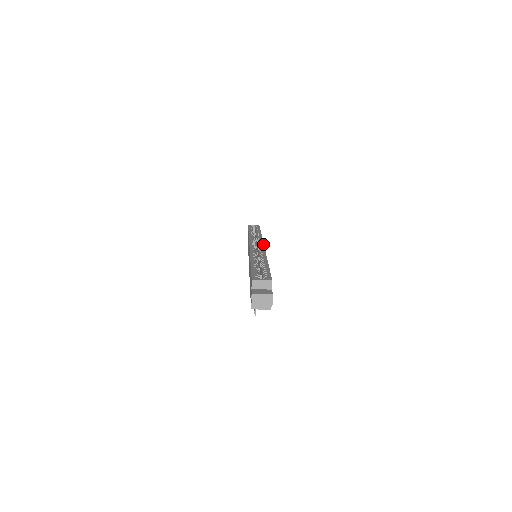
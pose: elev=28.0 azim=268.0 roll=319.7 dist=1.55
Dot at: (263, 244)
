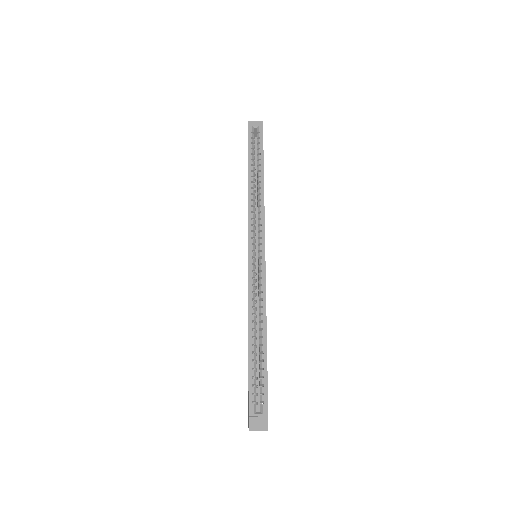
Dot at: (264, 249)
